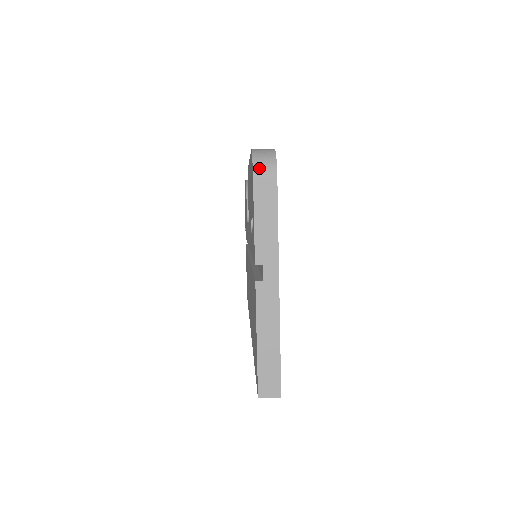
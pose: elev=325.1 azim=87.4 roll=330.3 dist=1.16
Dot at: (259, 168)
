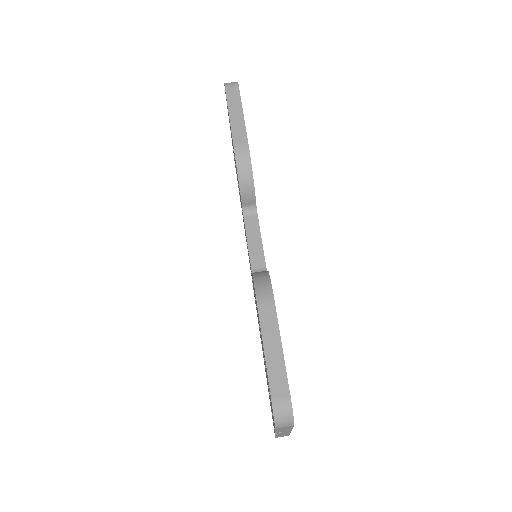
Dot at: (280, 426)
